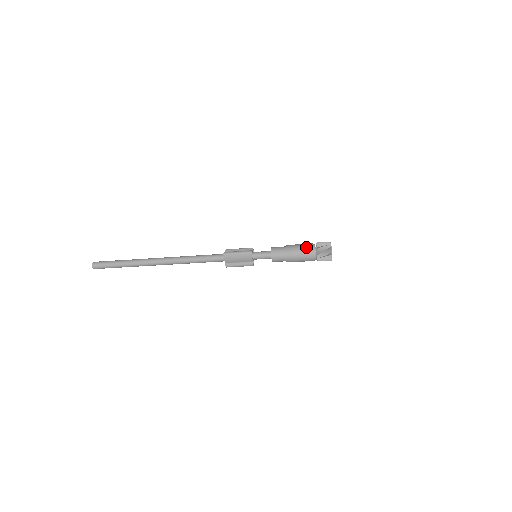
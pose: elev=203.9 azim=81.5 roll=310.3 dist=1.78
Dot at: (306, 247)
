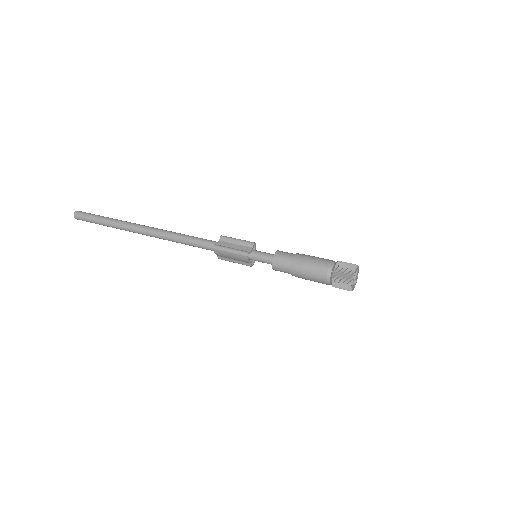
Dot at: (319, 269)
